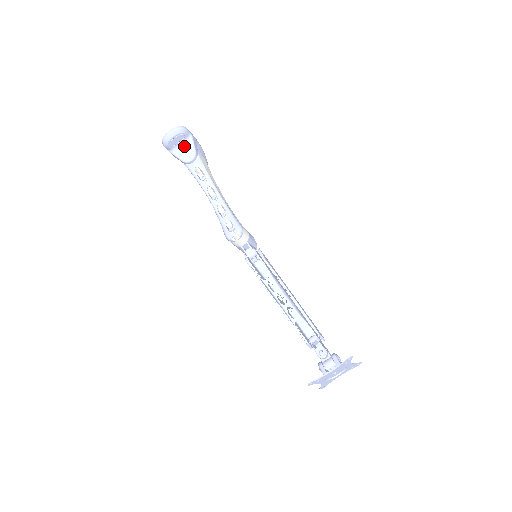
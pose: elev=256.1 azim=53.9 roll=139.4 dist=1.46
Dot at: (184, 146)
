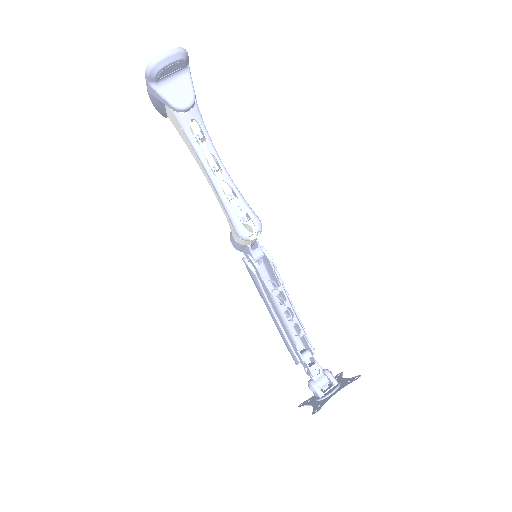
Dot at: (176, 81)
